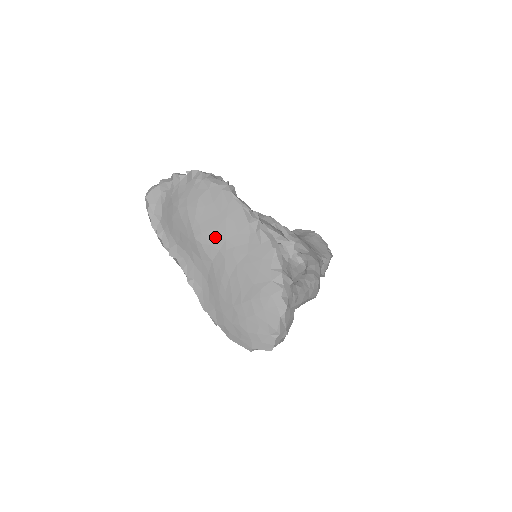
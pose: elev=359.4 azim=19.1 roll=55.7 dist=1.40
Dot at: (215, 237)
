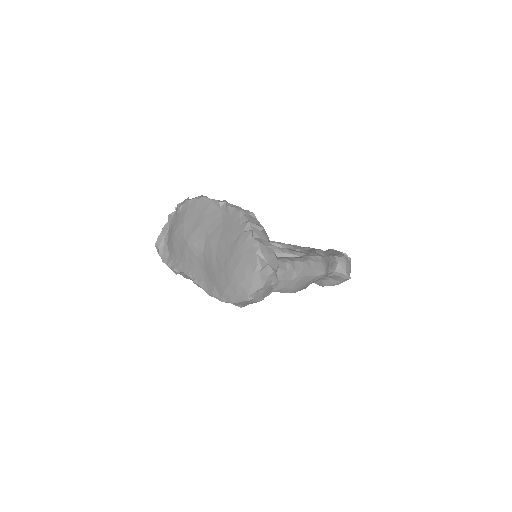
Dot at: (200, 233)
